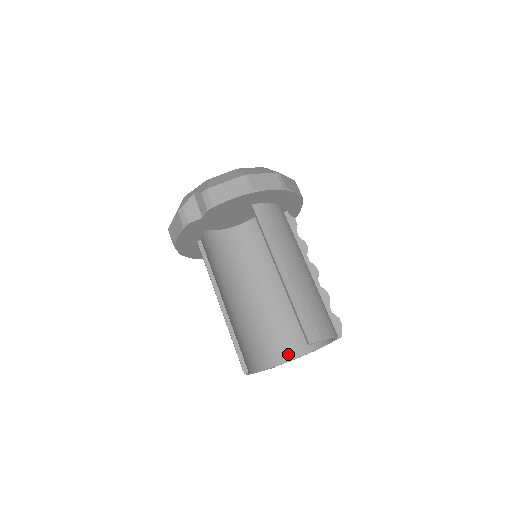
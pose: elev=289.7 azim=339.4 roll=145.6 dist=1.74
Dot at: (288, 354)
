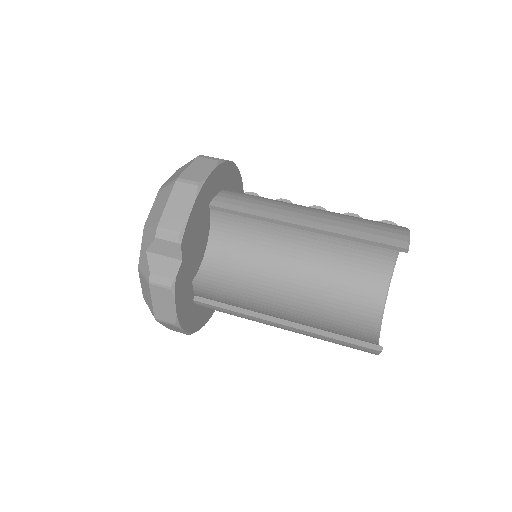
Dot at: (376, 305)
